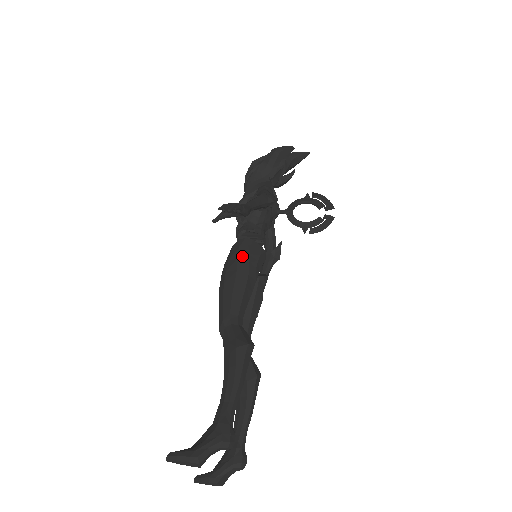
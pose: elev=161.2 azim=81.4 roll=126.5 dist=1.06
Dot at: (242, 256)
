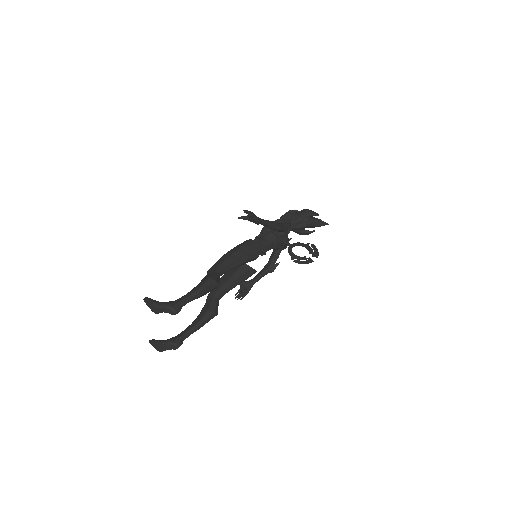
Dot at: (245, 246)
